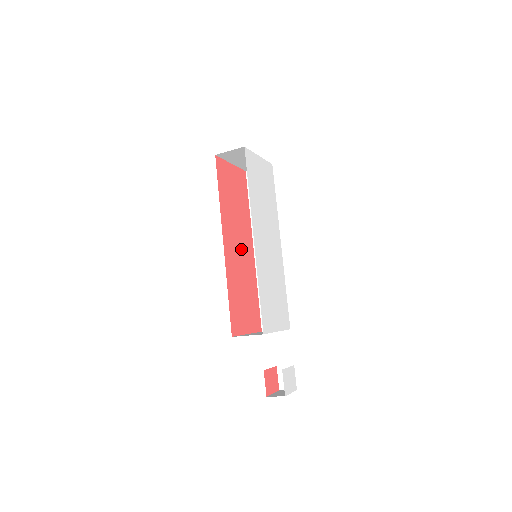
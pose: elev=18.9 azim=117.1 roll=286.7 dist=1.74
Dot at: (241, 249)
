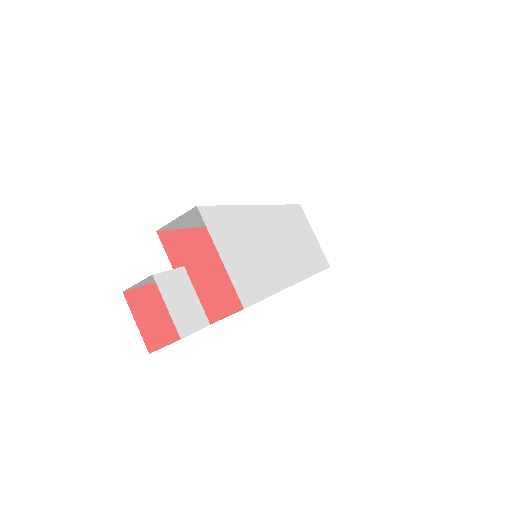
Dot at: occluded
